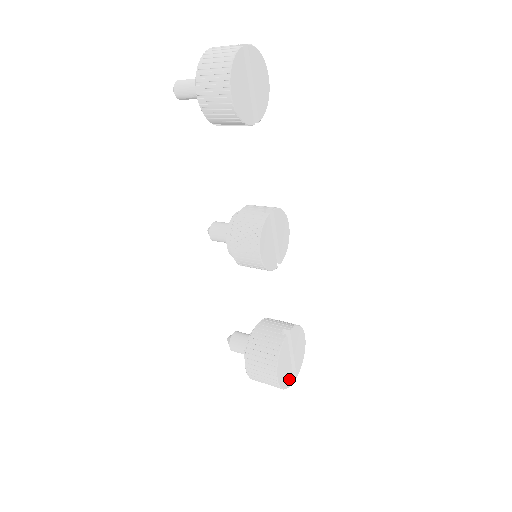
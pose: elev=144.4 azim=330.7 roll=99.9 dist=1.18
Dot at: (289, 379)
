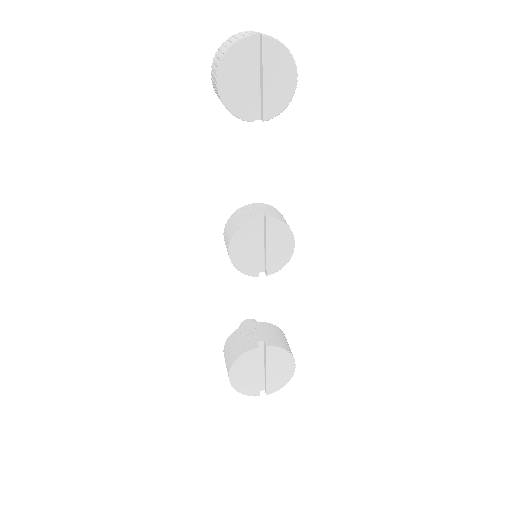
Dot at: (251, 389)
